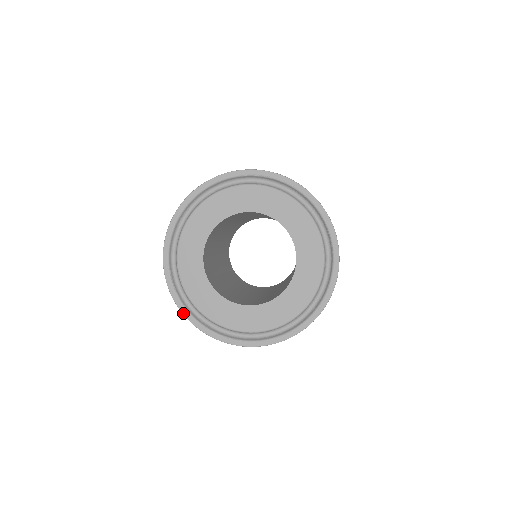
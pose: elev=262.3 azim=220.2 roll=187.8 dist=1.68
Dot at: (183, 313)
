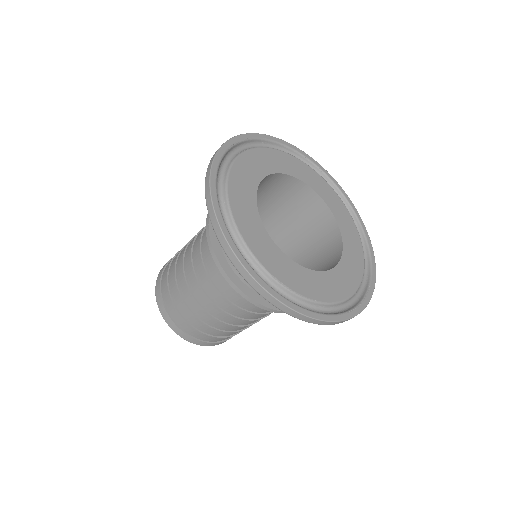
Dot at: (323, 320)
